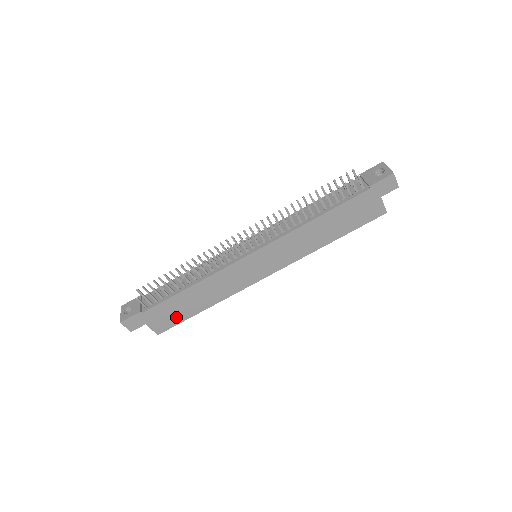
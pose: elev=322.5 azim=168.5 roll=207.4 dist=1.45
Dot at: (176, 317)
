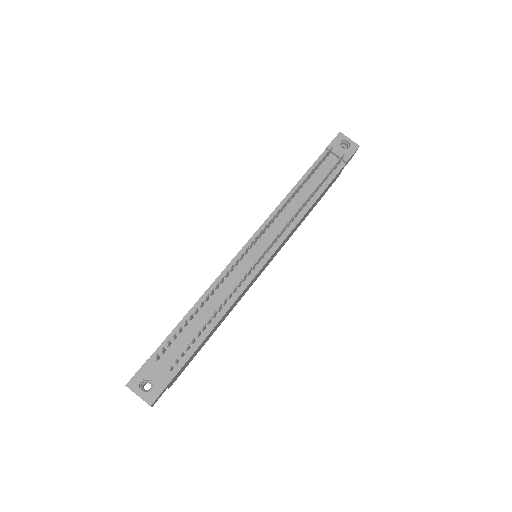
Dot at: occluded
